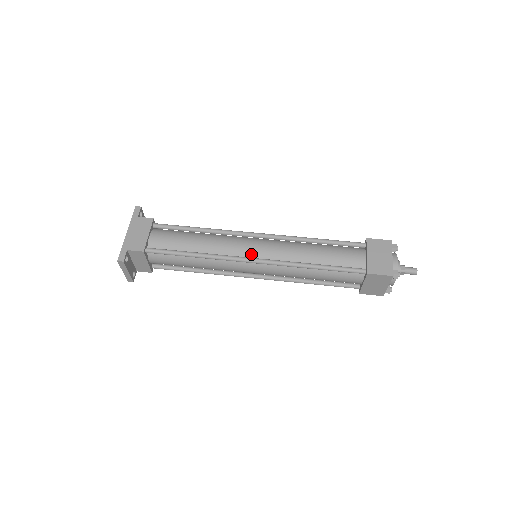
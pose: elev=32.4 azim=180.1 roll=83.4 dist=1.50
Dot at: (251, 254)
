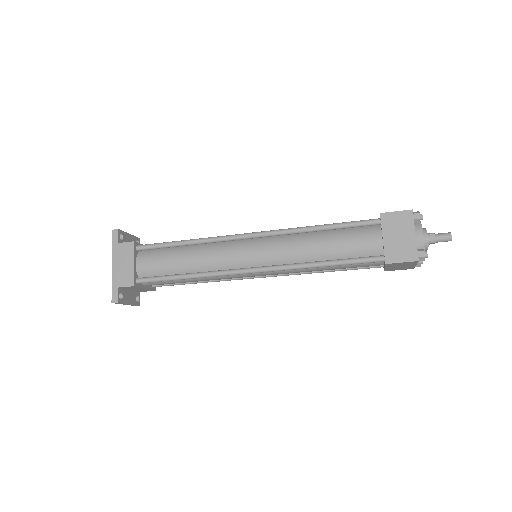
Dot at: (247, 263)
